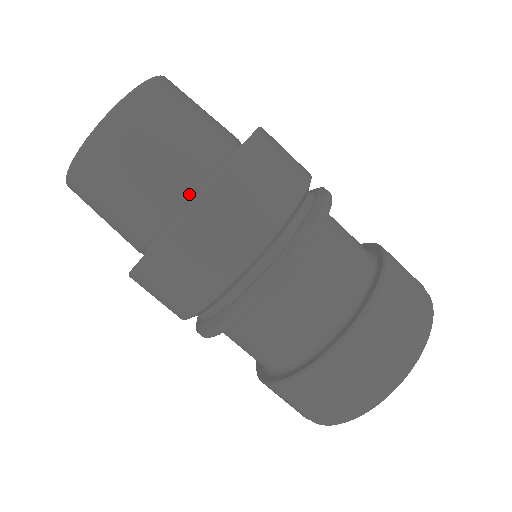
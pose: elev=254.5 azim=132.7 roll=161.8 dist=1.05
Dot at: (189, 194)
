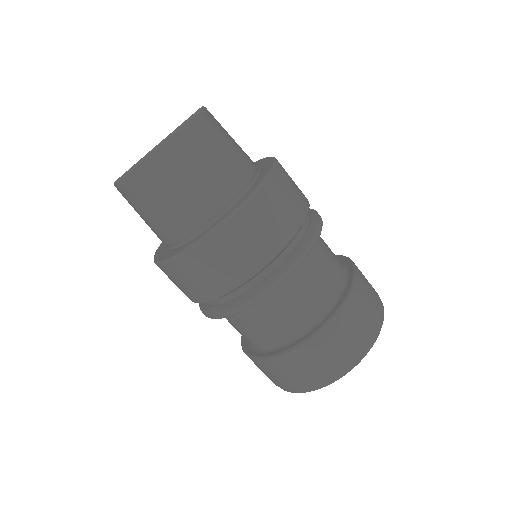
Dot at: (178, 240)
